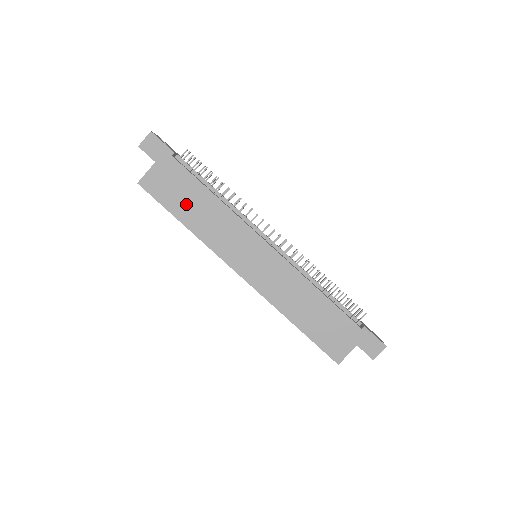
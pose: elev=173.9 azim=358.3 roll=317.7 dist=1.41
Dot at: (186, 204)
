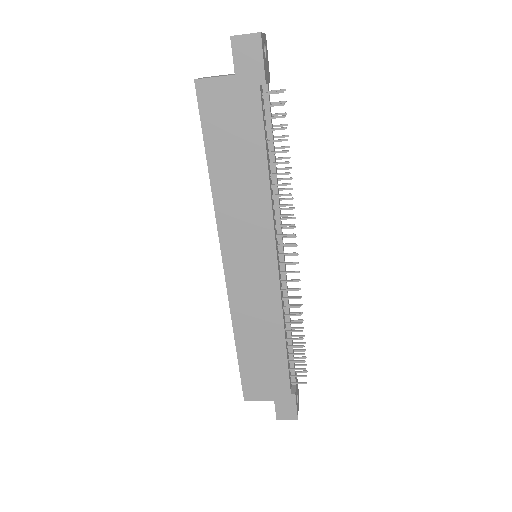
Dot at: (230, 152)
